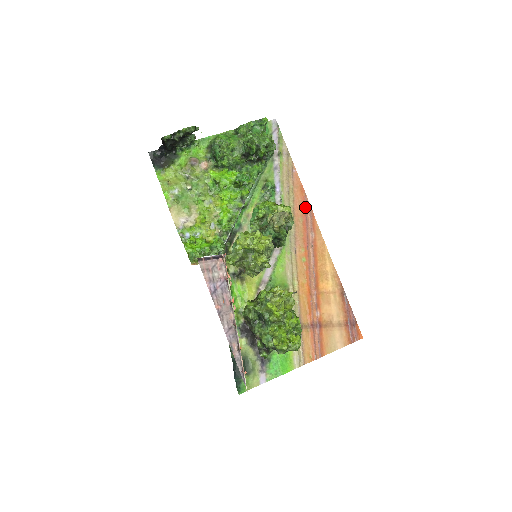
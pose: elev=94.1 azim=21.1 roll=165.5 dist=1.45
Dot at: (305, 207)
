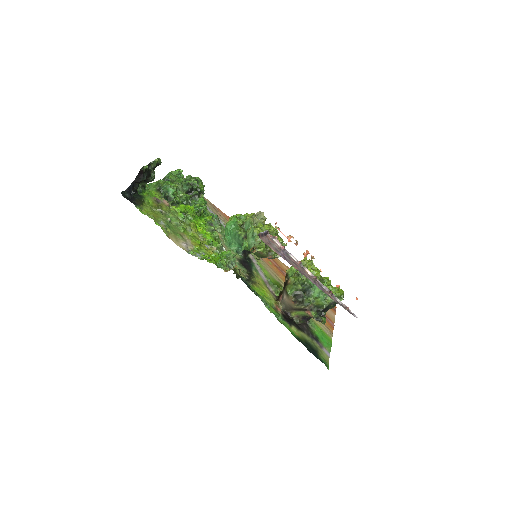
Dot at: occluded
